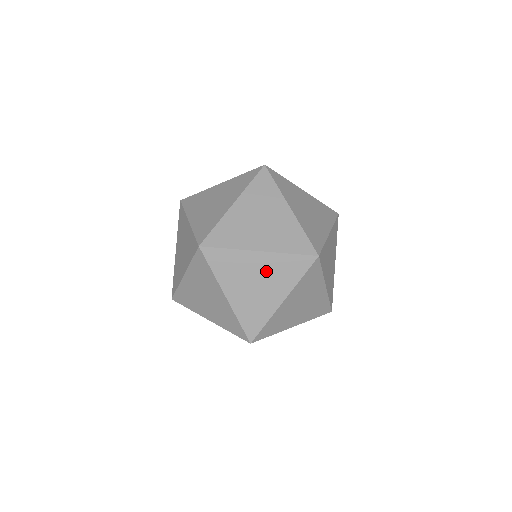
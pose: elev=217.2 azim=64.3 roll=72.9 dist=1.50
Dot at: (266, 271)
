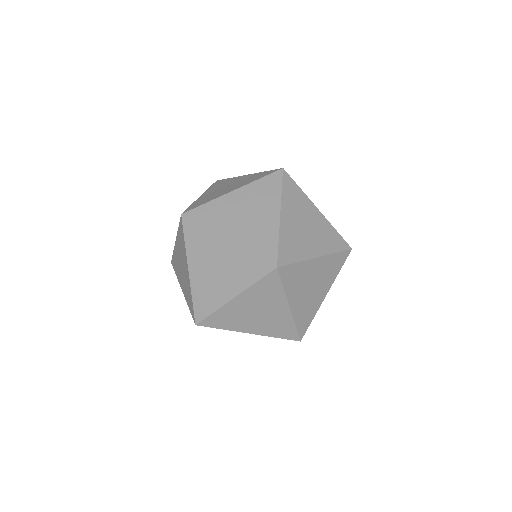
Dot at: (316, 226)
